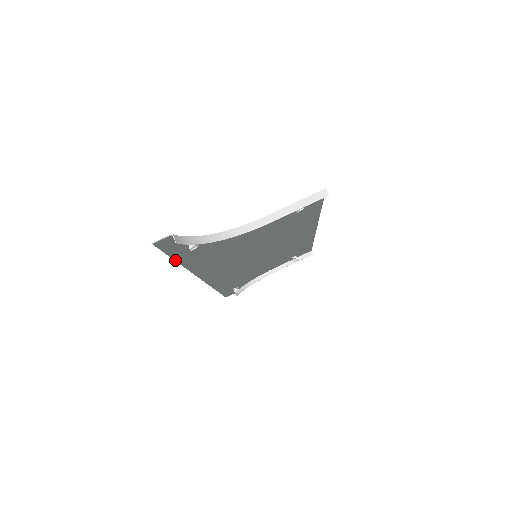
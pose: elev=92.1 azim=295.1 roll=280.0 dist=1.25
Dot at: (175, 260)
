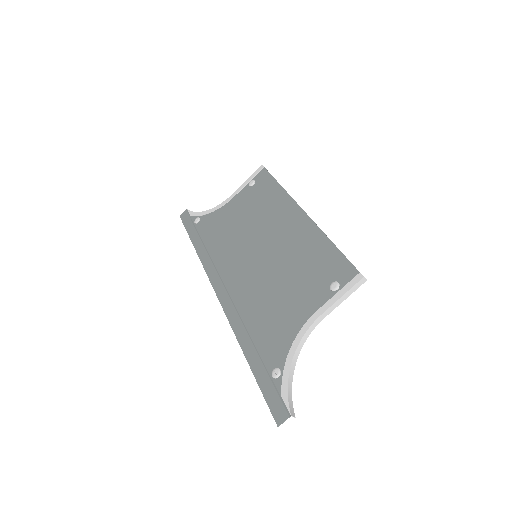
Dot at: (252, 371)
